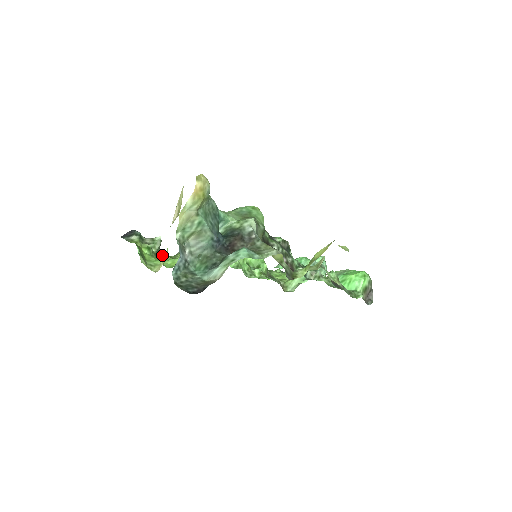
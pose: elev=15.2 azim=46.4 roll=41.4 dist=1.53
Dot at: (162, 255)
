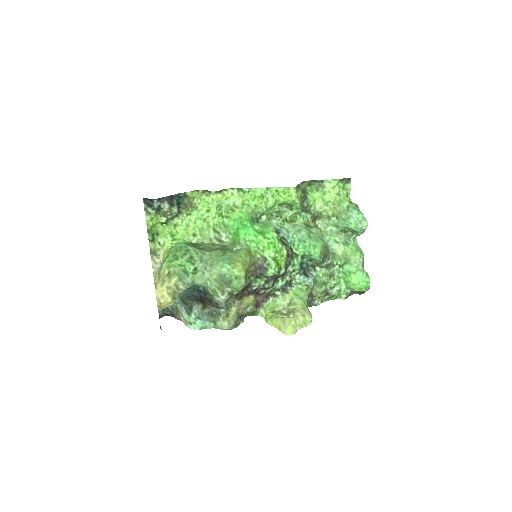
Dot at: (184, 207)
